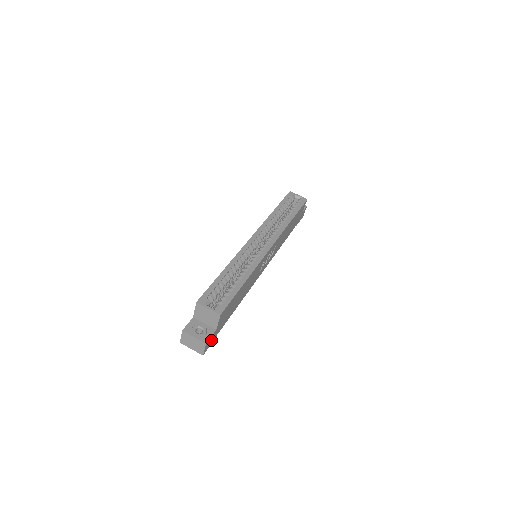
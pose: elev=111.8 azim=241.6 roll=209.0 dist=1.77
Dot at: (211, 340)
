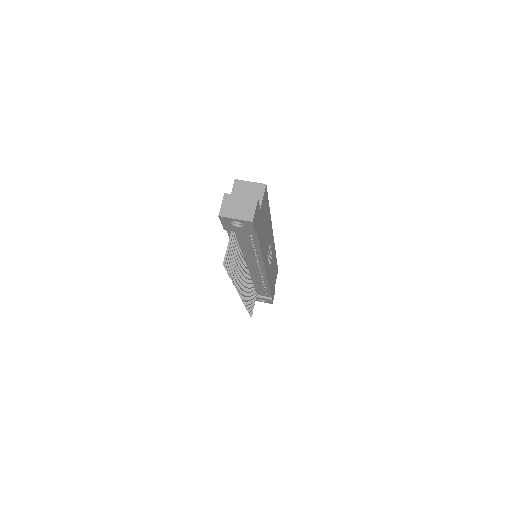
Dot at: (256, 218)
